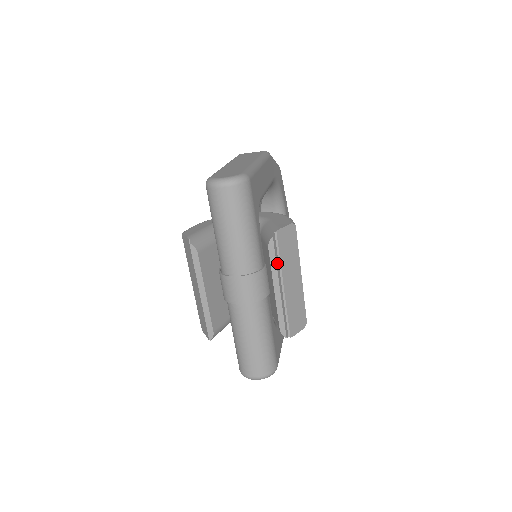
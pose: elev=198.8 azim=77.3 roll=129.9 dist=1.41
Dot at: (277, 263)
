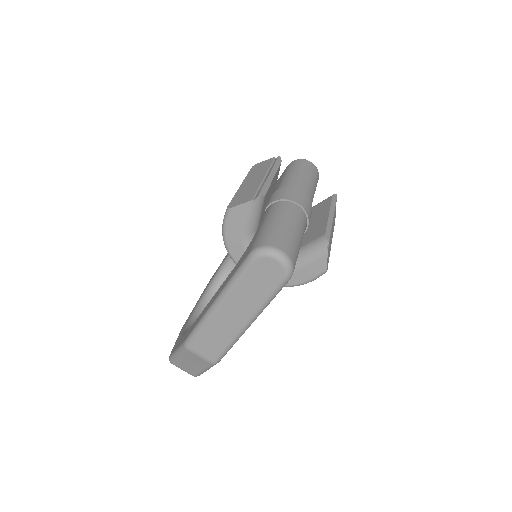
Dot at: occluded
